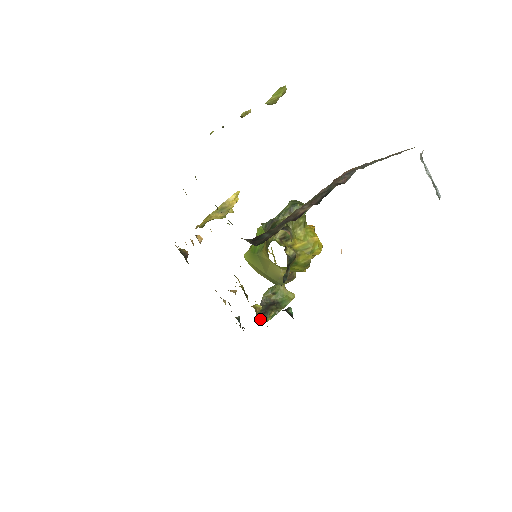
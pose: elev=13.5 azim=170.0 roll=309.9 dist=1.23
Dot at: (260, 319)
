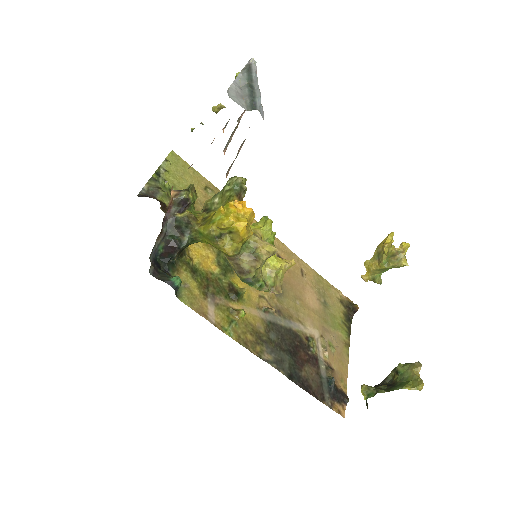
Dot at: occluded
